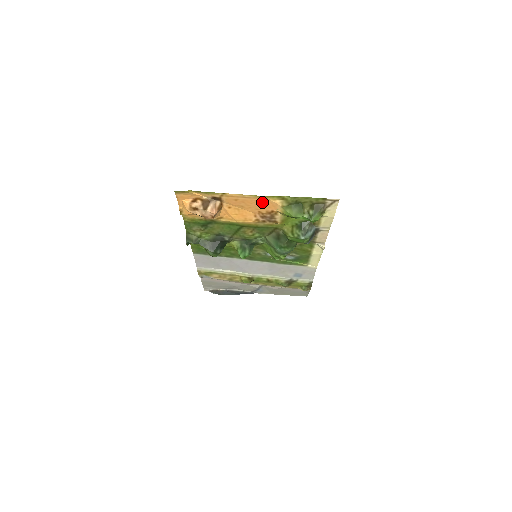
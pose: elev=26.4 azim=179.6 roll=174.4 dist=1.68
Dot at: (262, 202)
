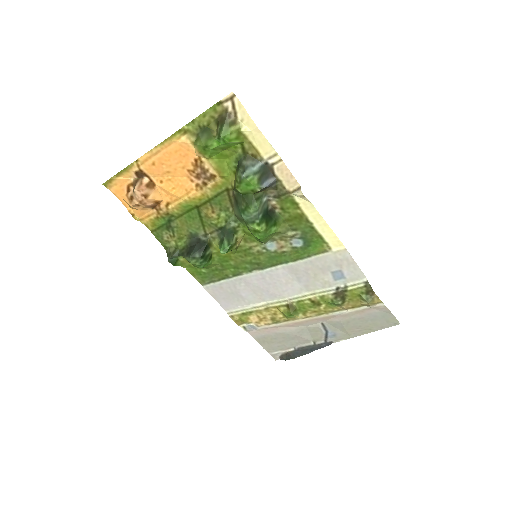
Dot at: (175, 151)
